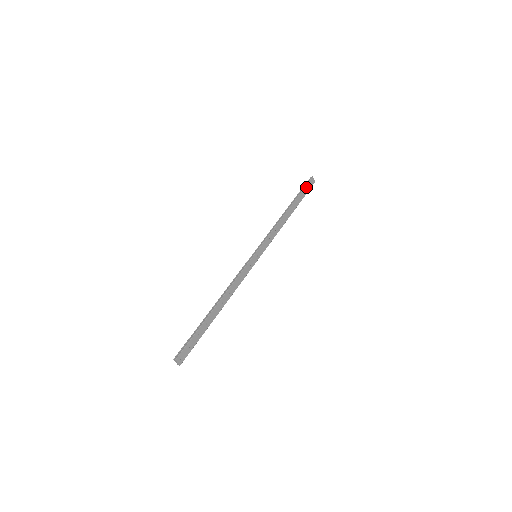
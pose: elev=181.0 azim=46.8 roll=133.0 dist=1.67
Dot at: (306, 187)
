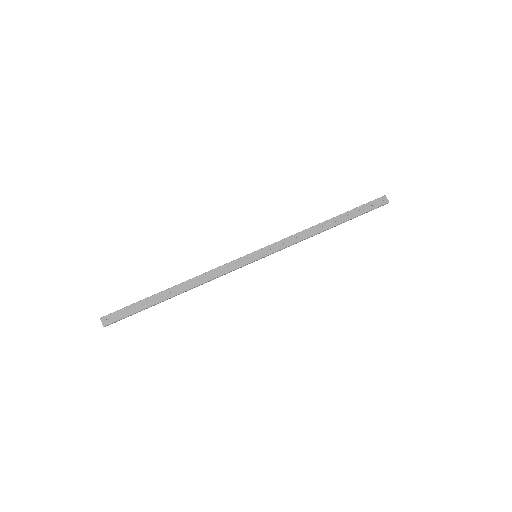
Dot at: (369, 204)
